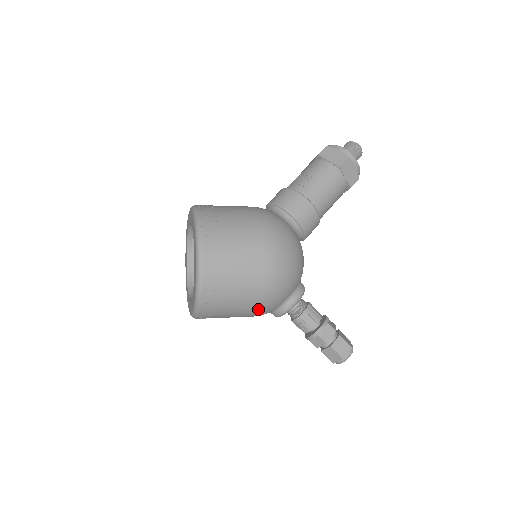
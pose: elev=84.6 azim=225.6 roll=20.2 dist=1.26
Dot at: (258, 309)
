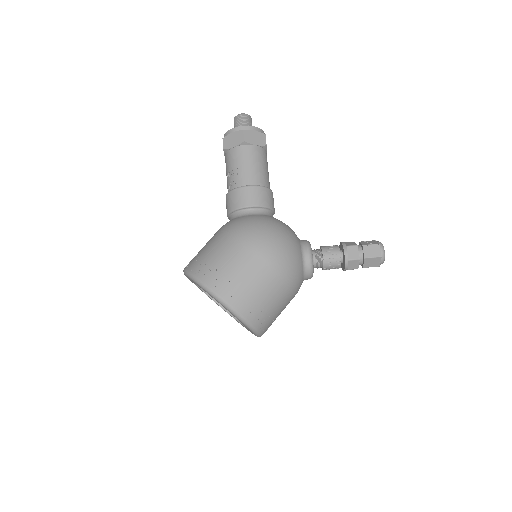
Dot at: (292, 288)
